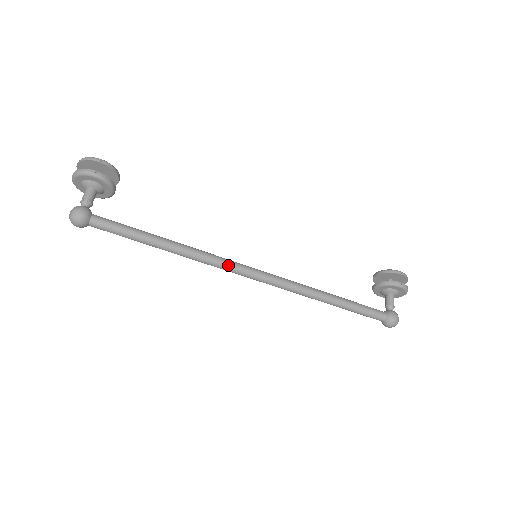
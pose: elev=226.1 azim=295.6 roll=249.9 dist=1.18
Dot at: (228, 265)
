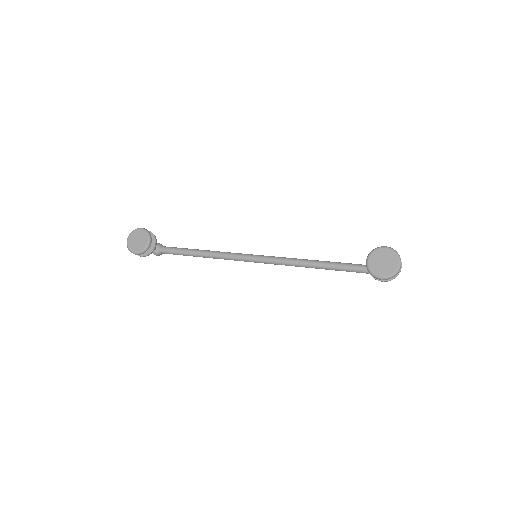
Dot at: occluded
